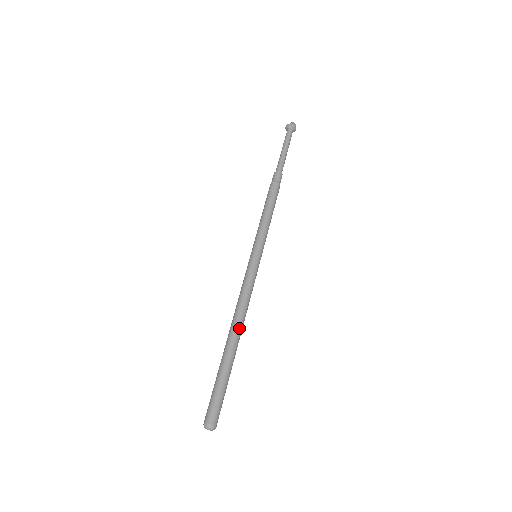
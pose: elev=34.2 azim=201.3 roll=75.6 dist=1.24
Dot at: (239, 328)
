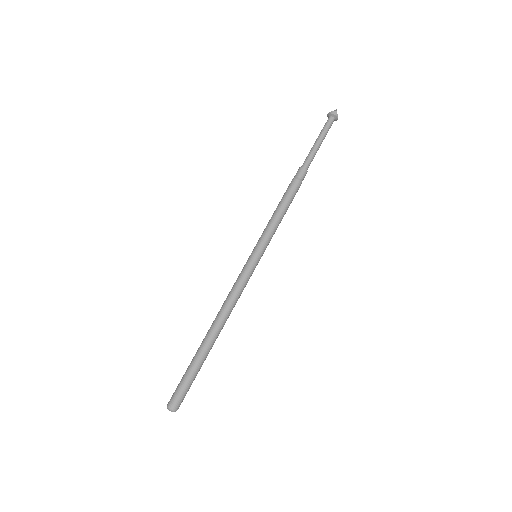
Dot at: (215, 324)
